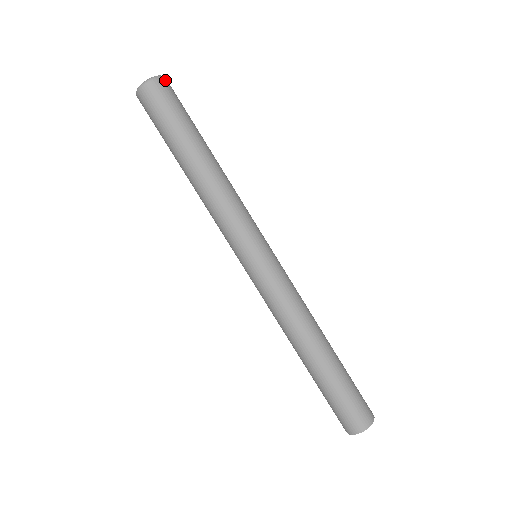
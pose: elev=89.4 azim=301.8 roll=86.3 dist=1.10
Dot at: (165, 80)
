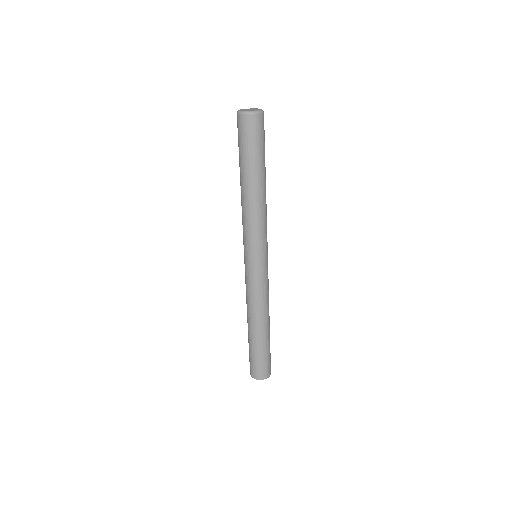
Dot at: (263, 116)
